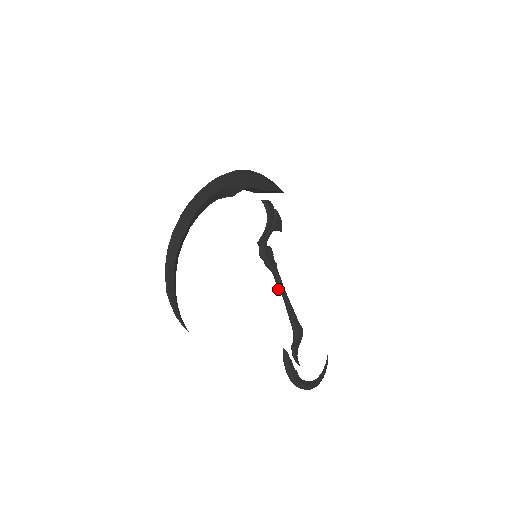
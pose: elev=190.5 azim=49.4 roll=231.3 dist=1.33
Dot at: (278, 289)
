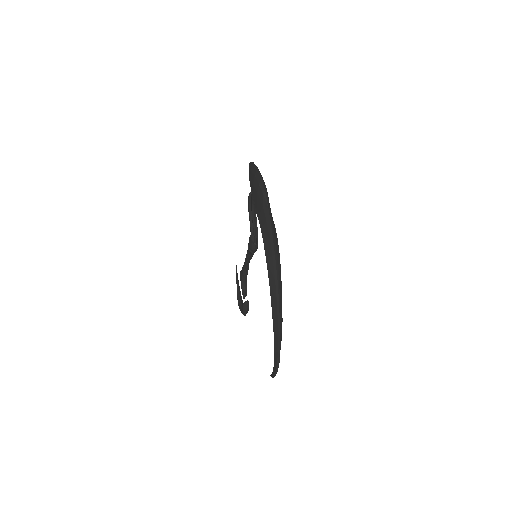
Dot at: (246, 259)
